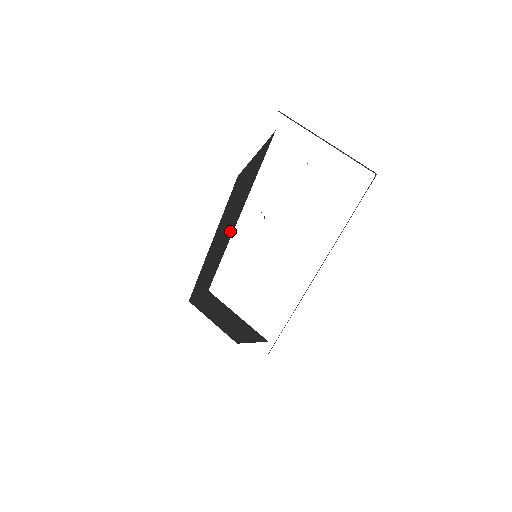
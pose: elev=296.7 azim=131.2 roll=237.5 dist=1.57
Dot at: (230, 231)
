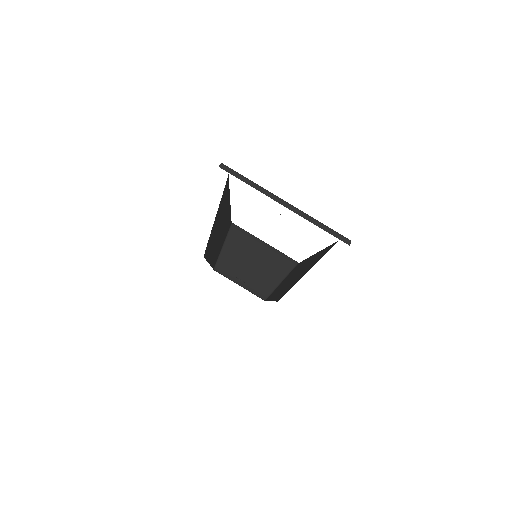
Dot at: (226, 217)
